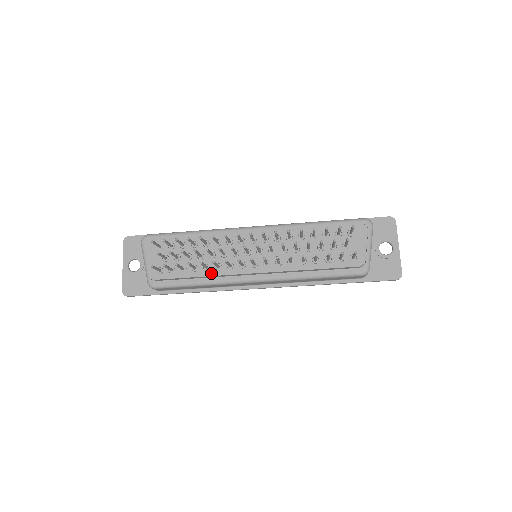
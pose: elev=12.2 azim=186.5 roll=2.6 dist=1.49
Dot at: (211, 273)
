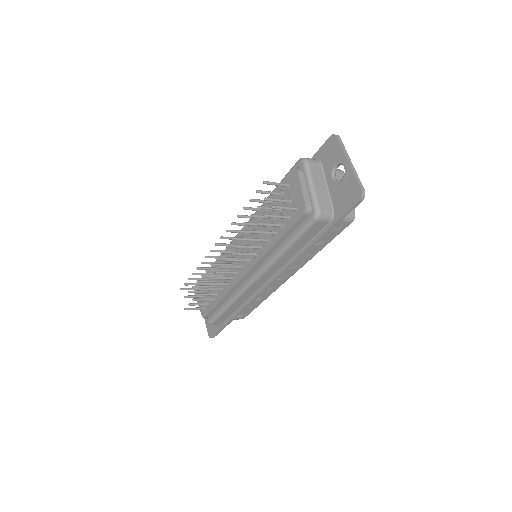
Dot at: (225, 292)
